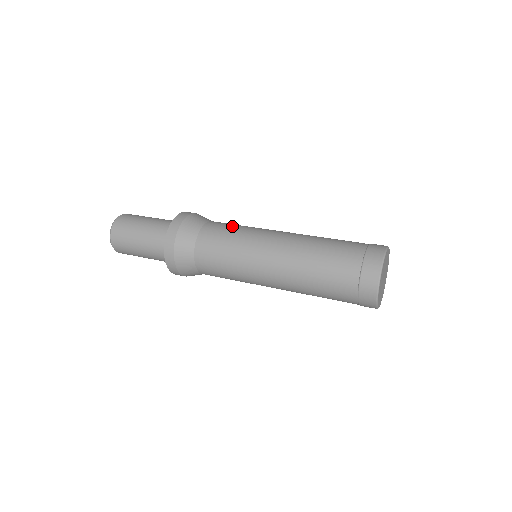
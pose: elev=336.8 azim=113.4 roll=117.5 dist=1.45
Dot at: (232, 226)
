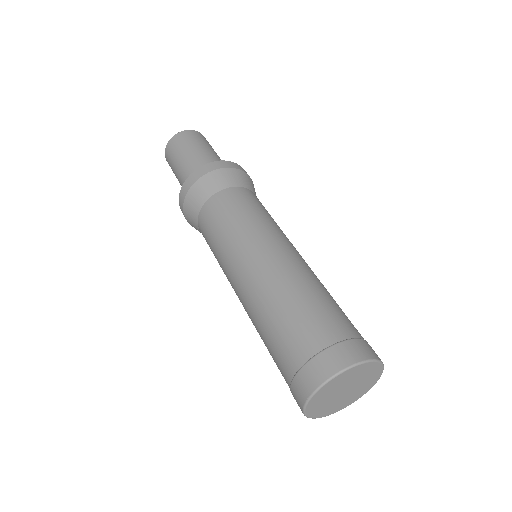
Dot at: (213, 231)
